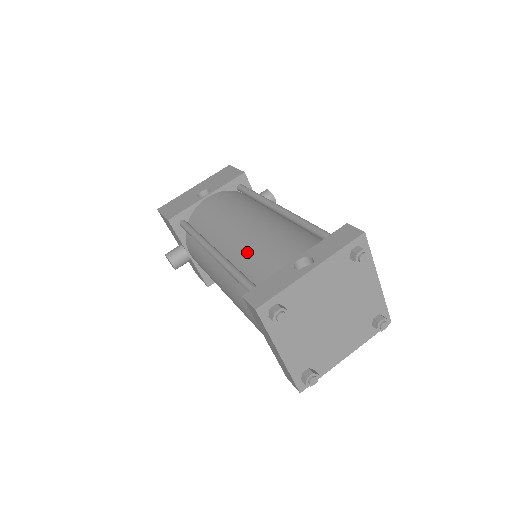
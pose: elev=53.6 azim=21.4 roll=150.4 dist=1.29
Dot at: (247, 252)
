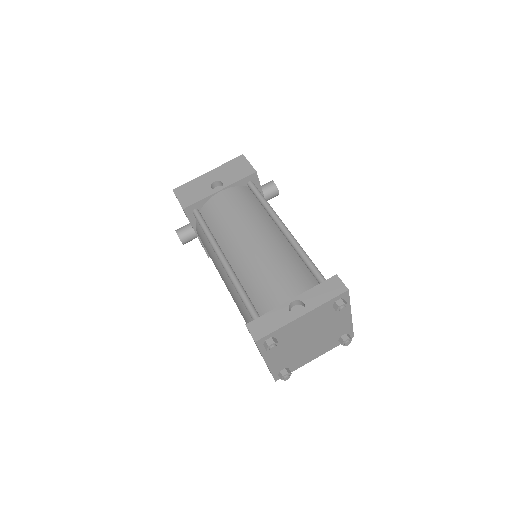
Dot at: (252, 273)
